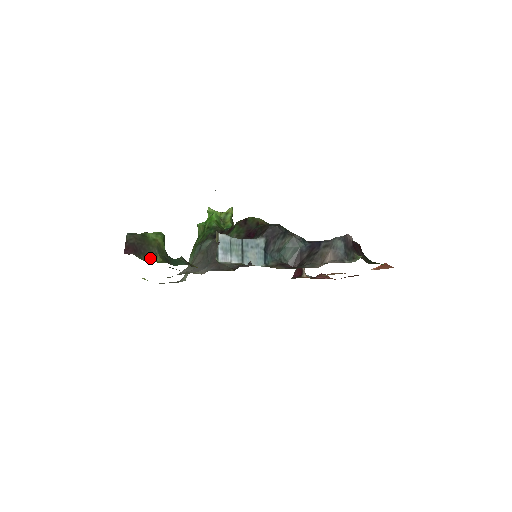
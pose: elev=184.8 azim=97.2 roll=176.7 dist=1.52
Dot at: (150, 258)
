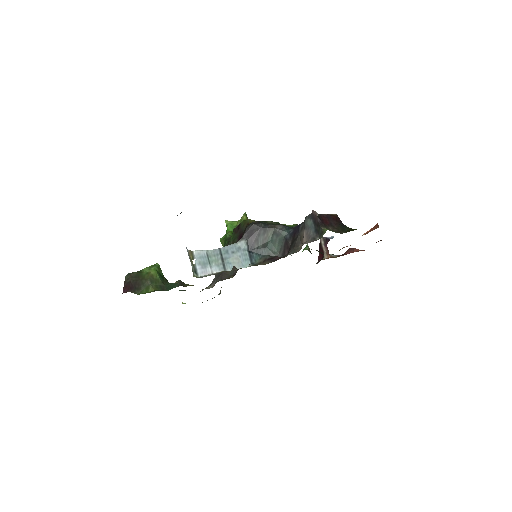
Dot at: (143, 291)
